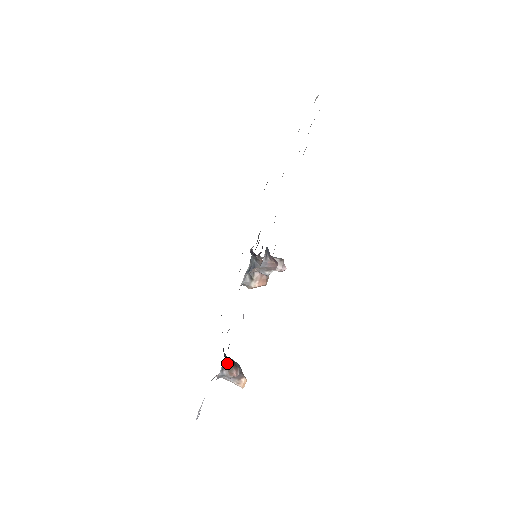
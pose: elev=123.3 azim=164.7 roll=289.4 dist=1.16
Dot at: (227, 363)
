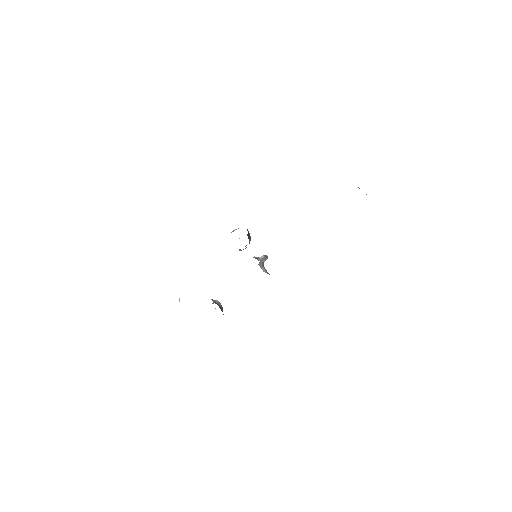
Dot at: occluded
